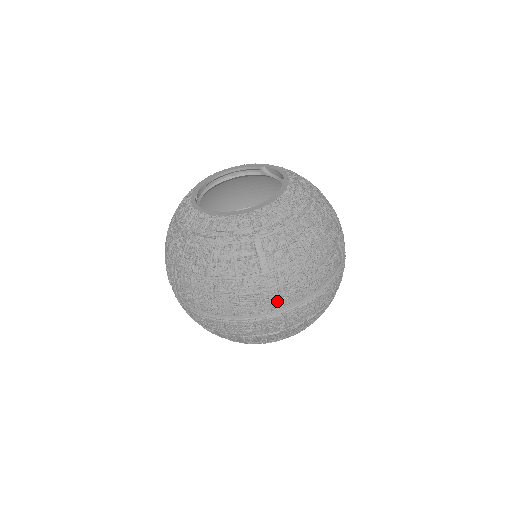
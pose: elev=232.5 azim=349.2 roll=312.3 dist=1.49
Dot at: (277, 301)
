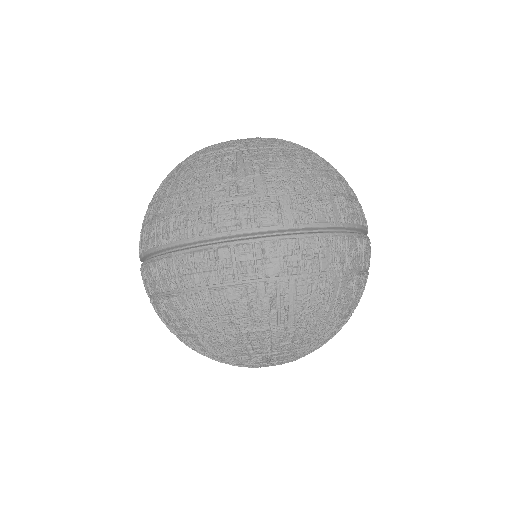
Dot at: (168, 233)
